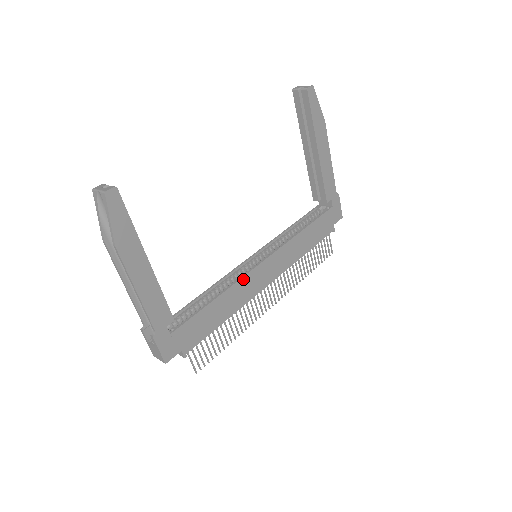
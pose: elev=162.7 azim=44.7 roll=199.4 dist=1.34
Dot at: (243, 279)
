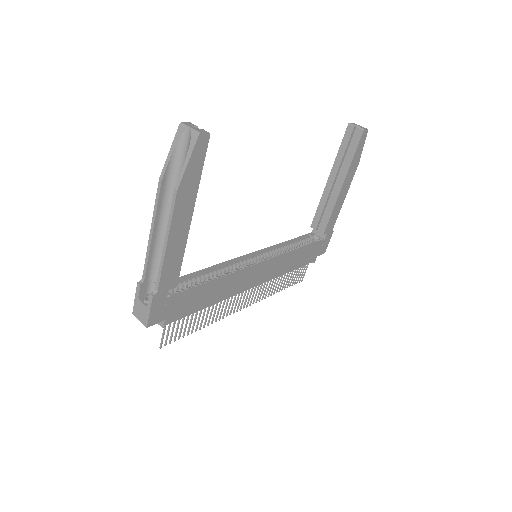
Dot at: (241, 273)
